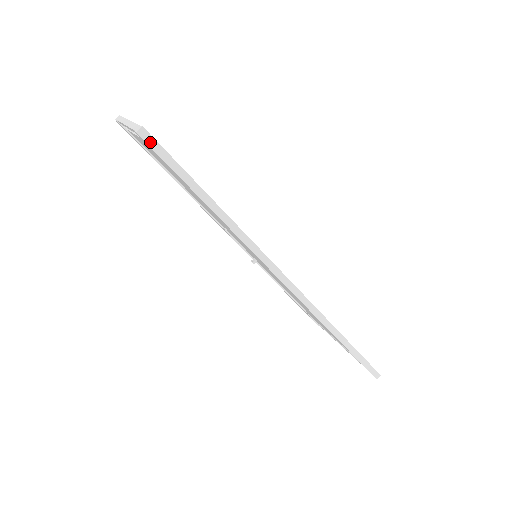
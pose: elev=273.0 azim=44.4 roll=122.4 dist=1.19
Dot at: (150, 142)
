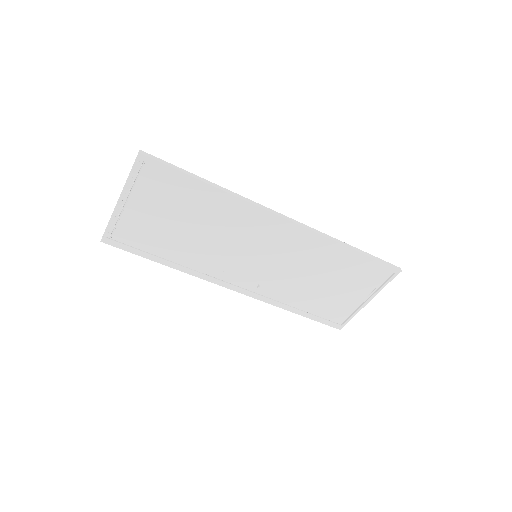
Dot at: (149, 156)
